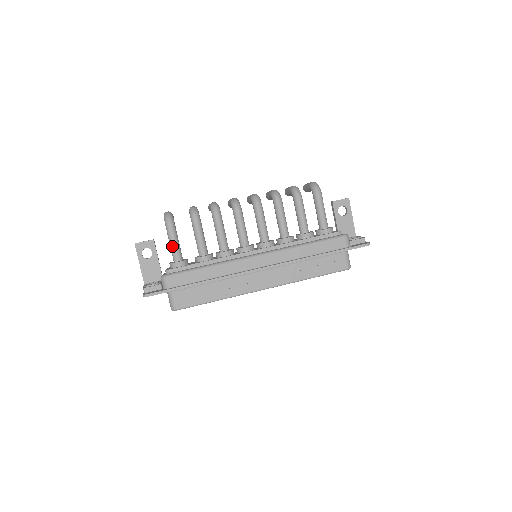
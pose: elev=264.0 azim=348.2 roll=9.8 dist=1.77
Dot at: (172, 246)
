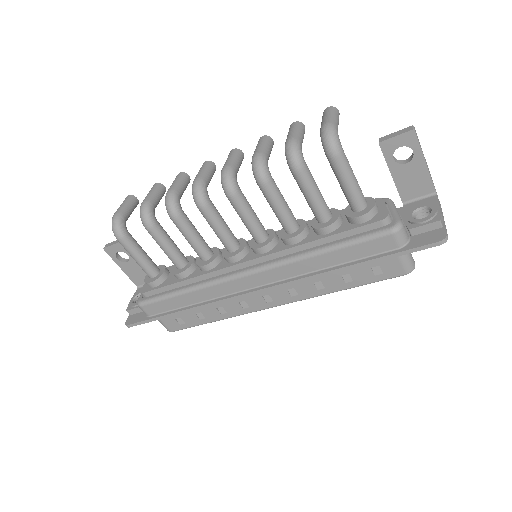
Dot at: (136, 262)
